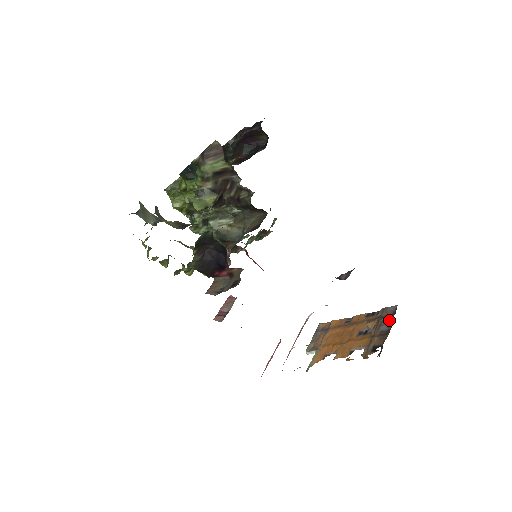
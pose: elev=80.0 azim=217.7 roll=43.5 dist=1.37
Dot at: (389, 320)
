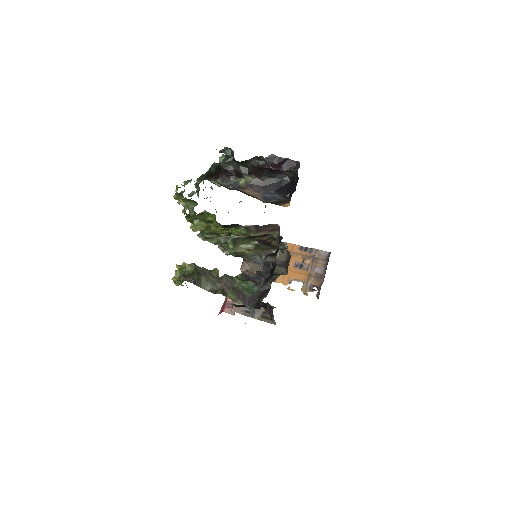
Dot at: (323, 265)
